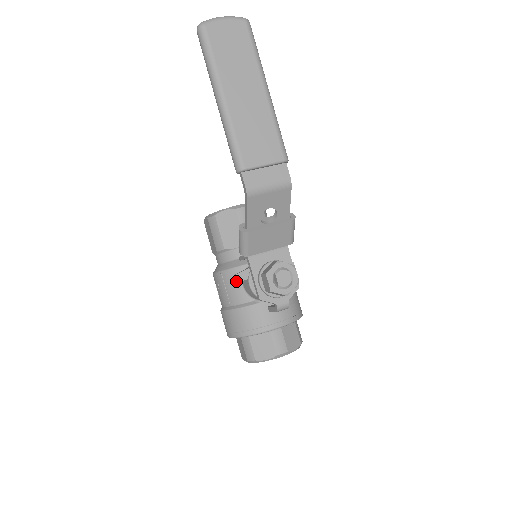
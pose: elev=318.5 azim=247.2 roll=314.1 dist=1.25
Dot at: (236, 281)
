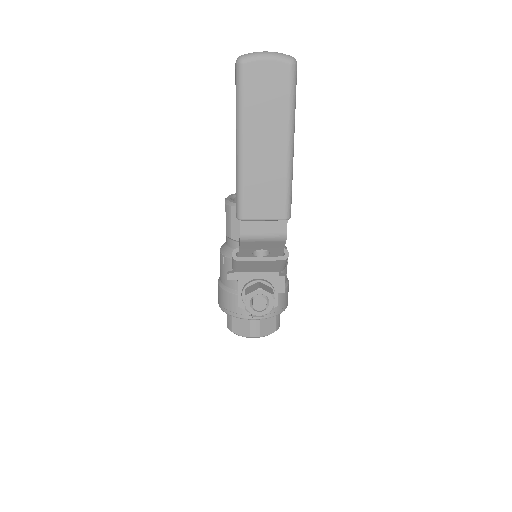
Dot at: (227, 279)
